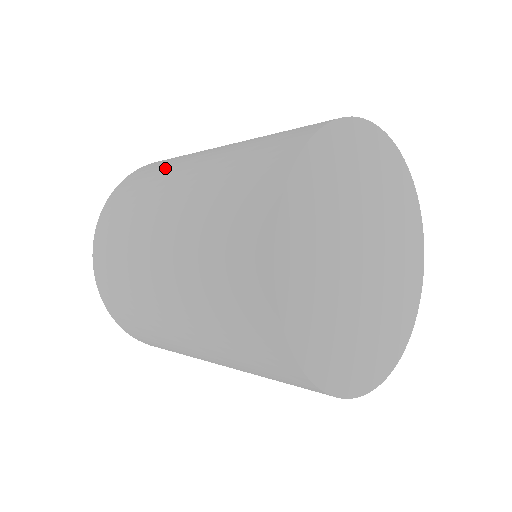
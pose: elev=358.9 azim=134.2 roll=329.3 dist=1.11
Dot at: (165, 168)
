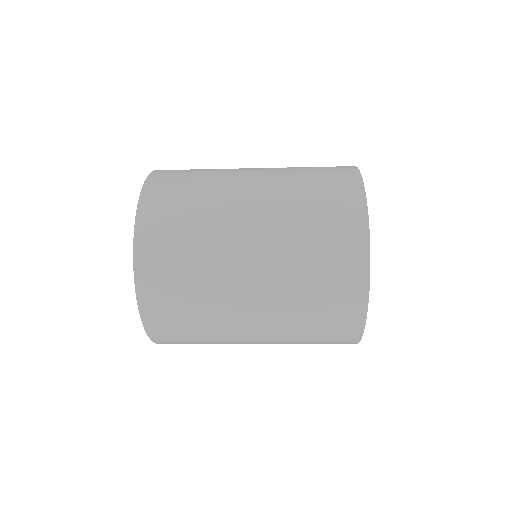
Dot at: occluded
